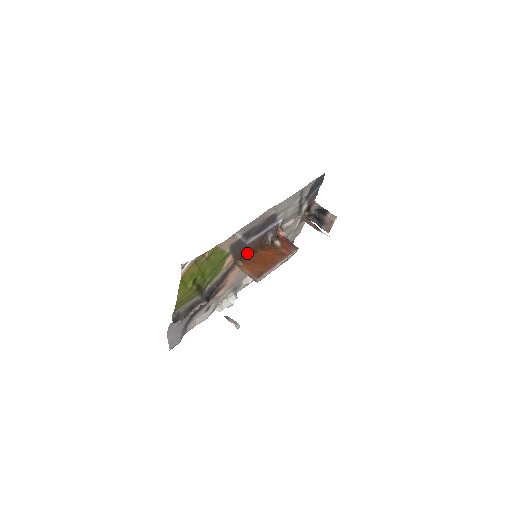
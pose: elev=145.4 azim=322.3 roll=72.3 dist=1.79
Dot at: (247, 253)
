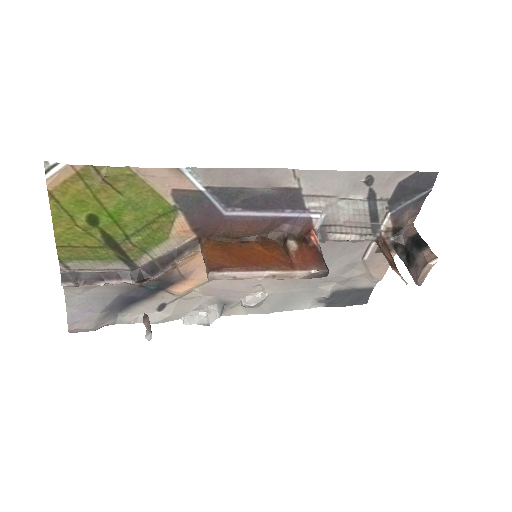
Dot at: (227, 235)
